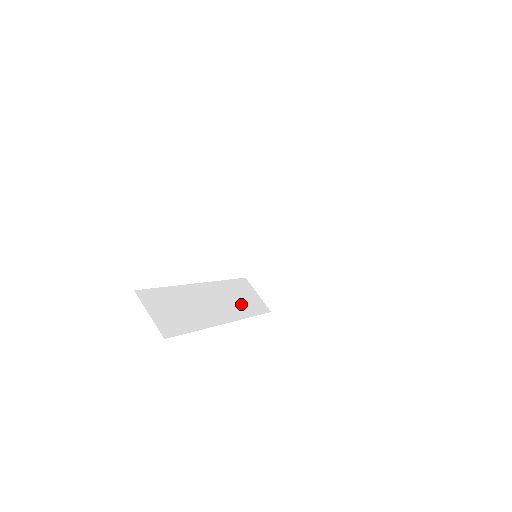
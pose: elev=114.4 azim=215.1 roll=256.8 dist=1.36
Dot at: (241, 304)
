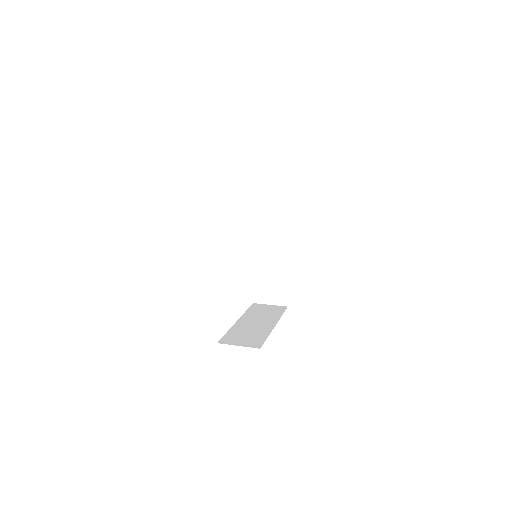
Dot at: occluded
